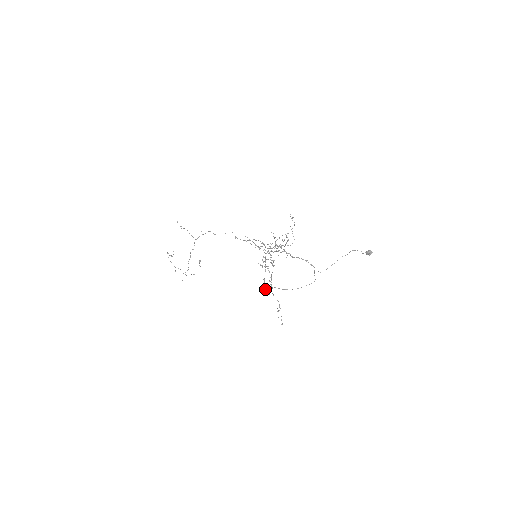
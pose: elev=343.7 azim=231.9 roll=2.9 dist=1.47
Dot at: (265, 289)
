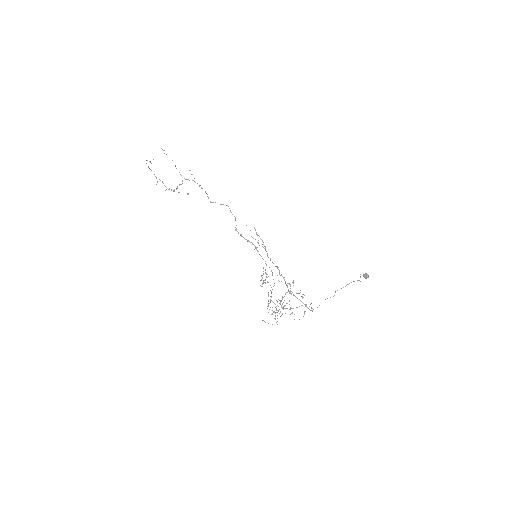
Dot at: occluded
